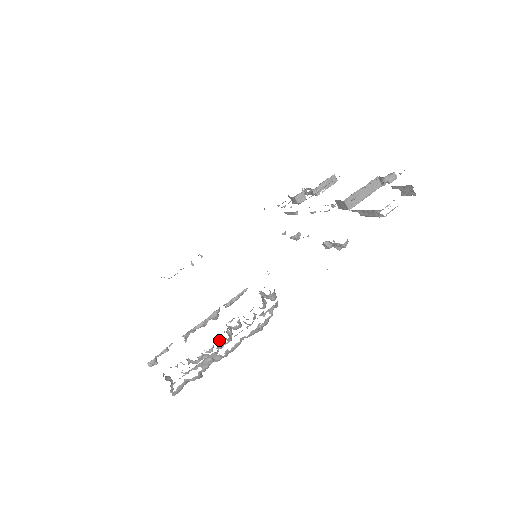
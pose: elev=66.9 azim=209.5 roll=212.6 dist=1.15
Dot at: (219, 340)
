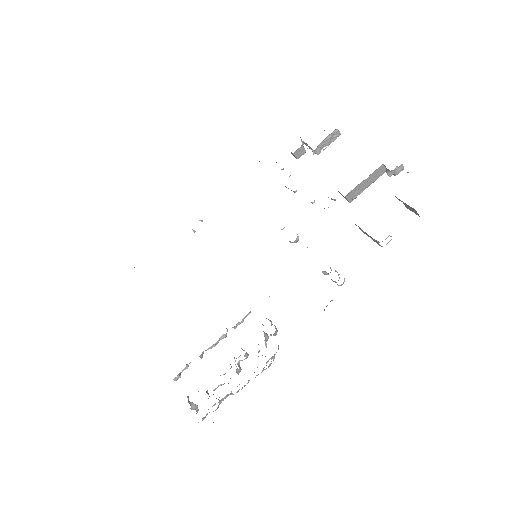
Dot at: (230, 368)
